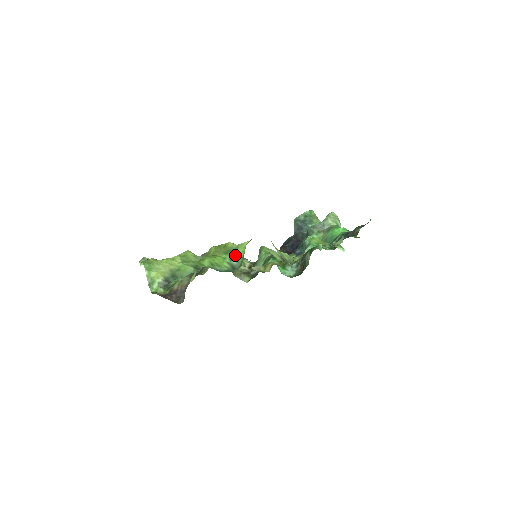
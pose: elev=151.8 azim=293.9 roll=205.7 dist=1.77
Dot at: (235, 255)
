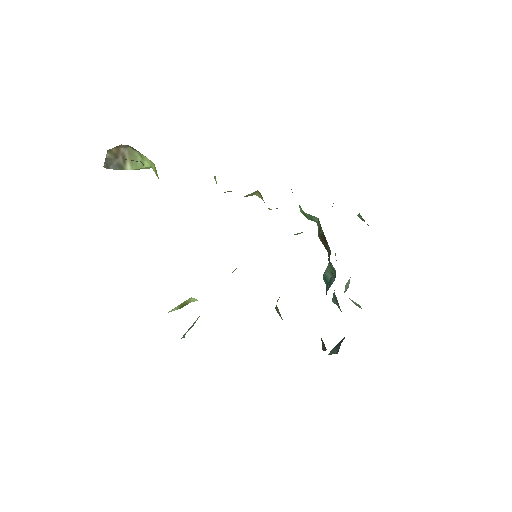
Dot at: occluded
